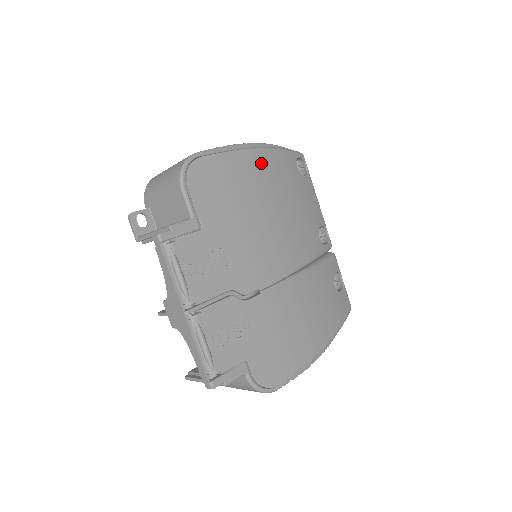
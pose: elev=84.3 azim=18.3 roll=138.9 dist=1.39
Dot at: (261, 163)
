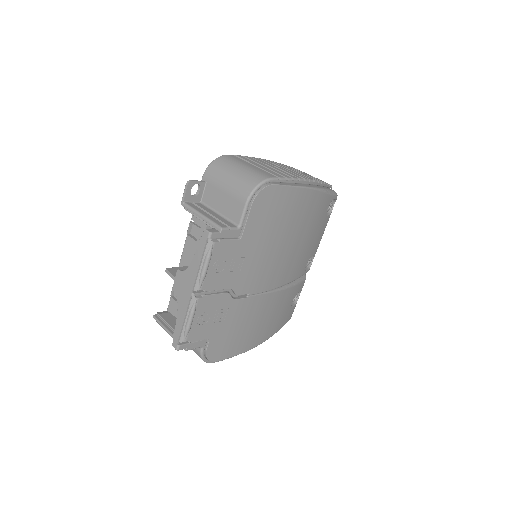
Dot at: (309, 201)
